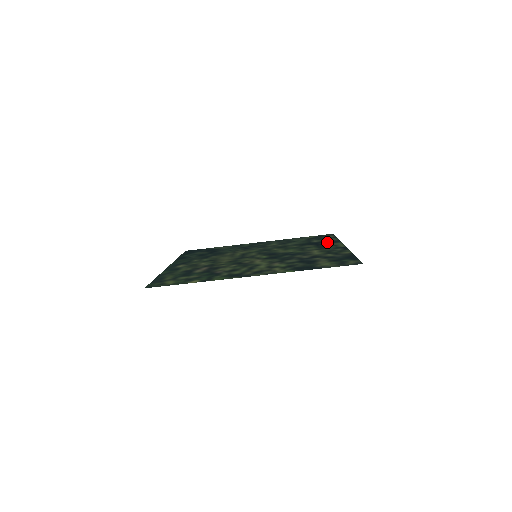
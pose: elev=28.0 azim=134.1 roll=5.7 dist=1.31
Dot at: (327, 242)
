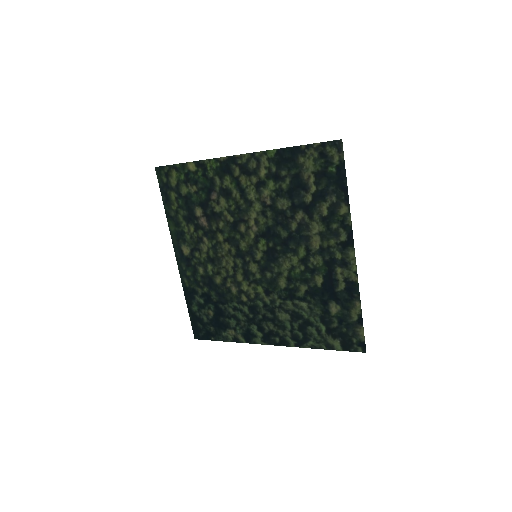
Dot at: (343, 290)
